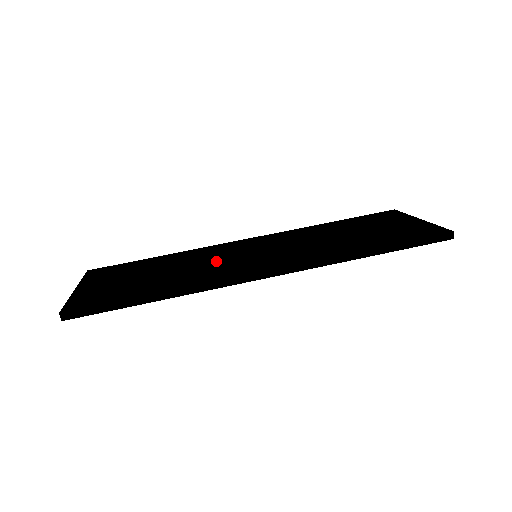
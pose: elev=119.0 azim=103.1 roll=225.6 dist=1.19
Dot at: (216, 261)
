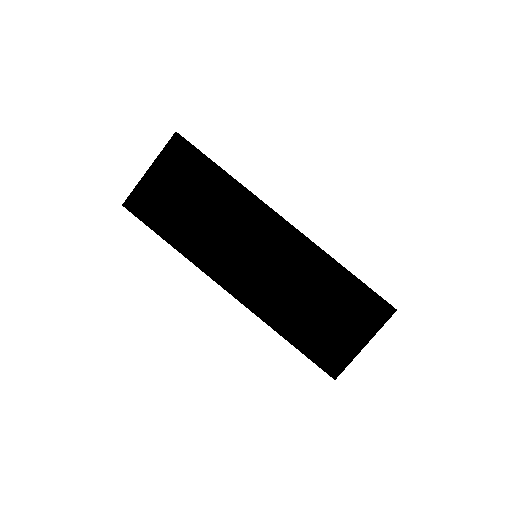
Dot at: (229, 238)
